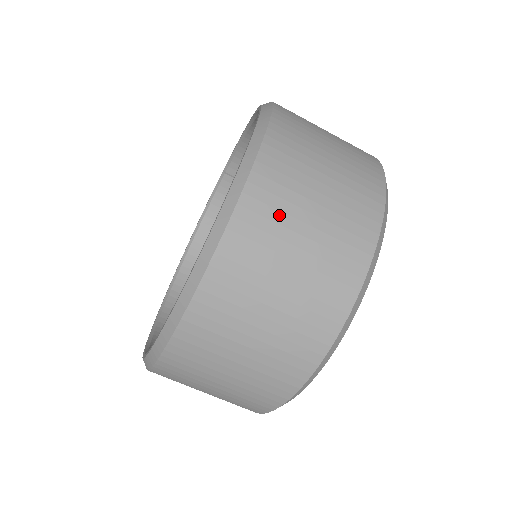
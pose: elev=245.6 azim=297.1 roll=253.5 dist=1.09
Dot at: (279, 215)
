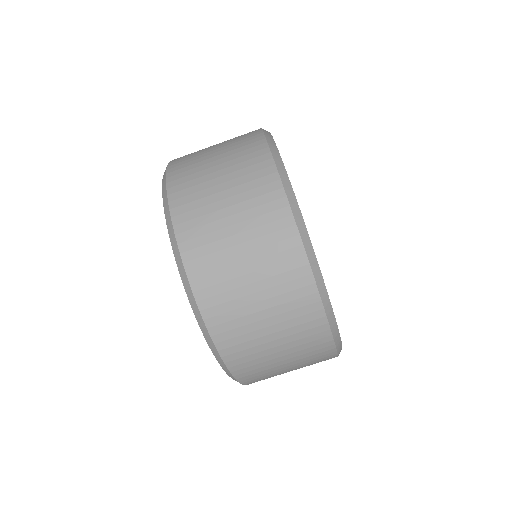
Dot at: (209, 237)
